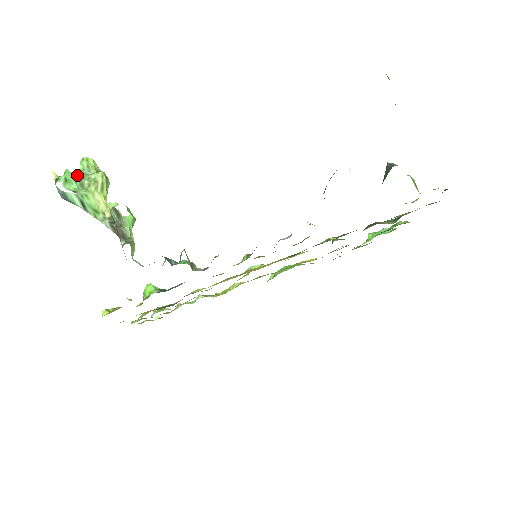
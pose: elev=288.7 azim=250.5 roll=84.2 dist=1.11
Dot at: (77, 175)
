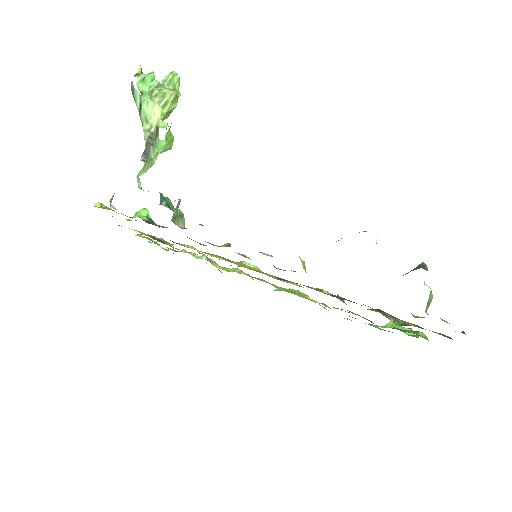
Dot at: (157, 82)
